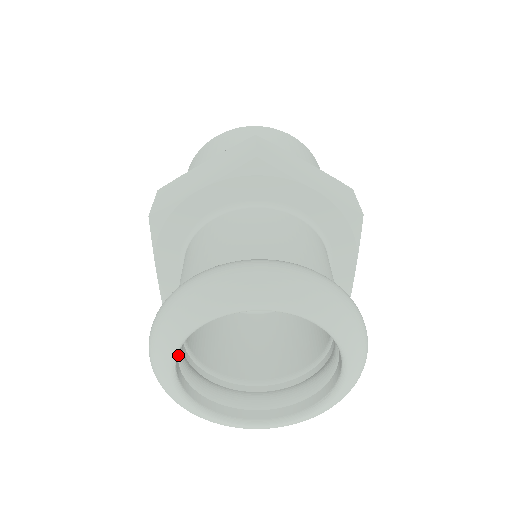
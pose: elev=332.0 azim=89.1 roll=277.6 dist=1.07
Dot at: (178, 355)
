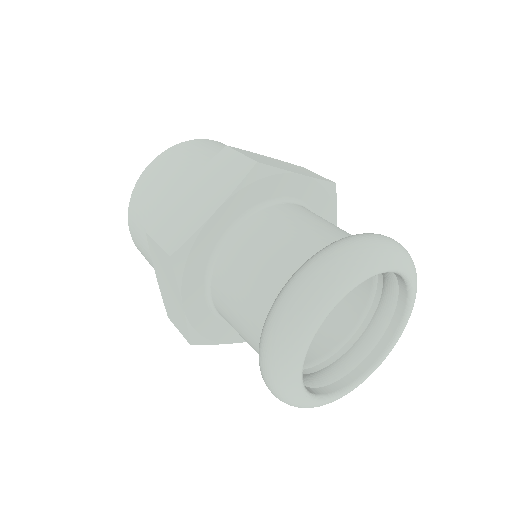
Dot at: occluded
